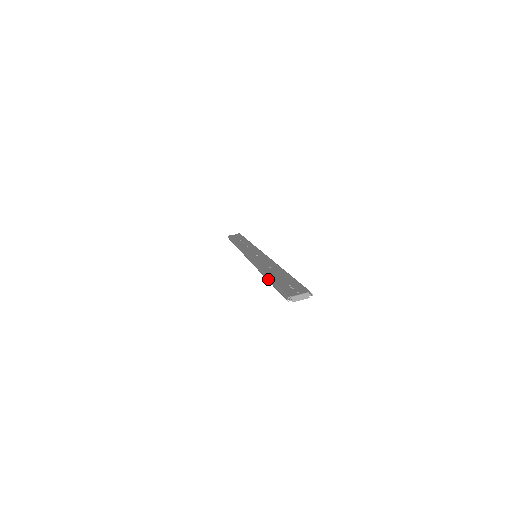
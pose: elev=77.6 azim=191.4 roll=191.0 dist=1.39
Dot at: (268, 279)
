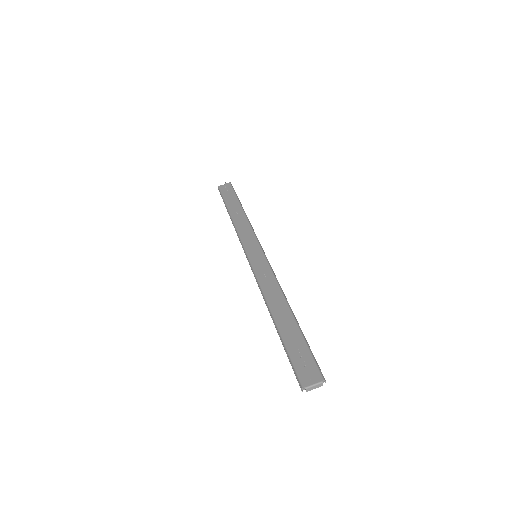
Dot at: (276, 329)
